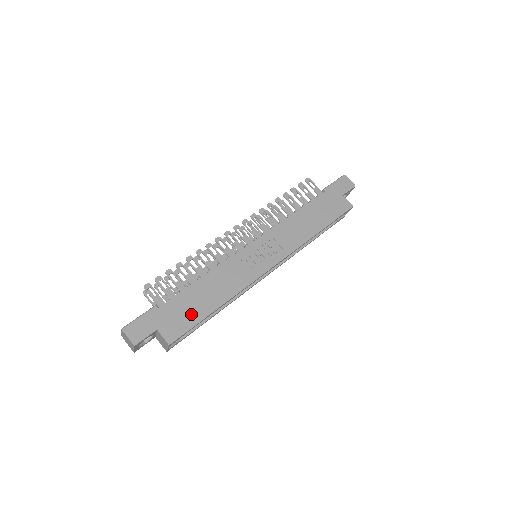
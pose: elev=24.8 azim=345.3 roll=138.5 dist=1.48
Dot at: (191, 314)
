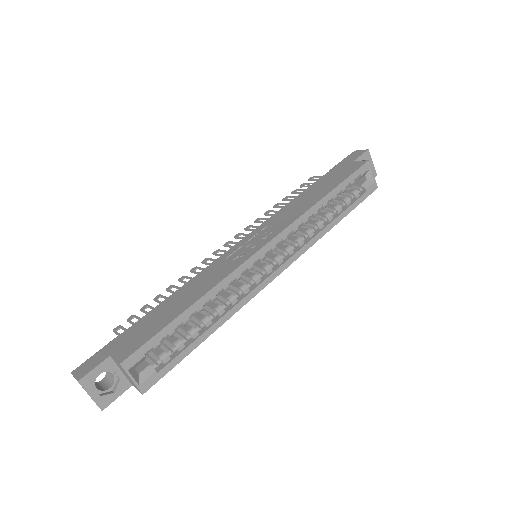
Dot at: (155, 325)
